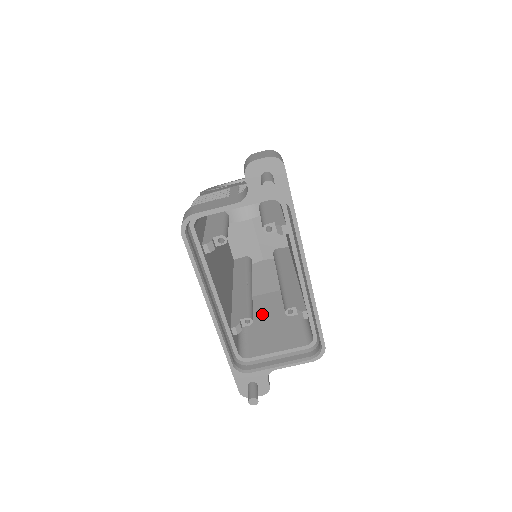
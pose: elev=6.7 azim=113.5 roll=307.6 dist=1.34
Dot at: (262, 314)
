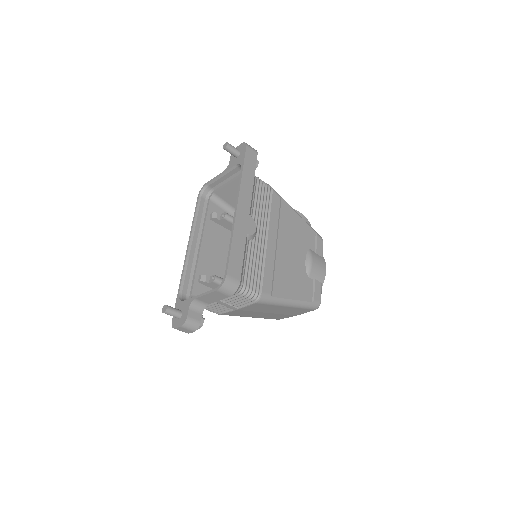
Dot at: occluded
